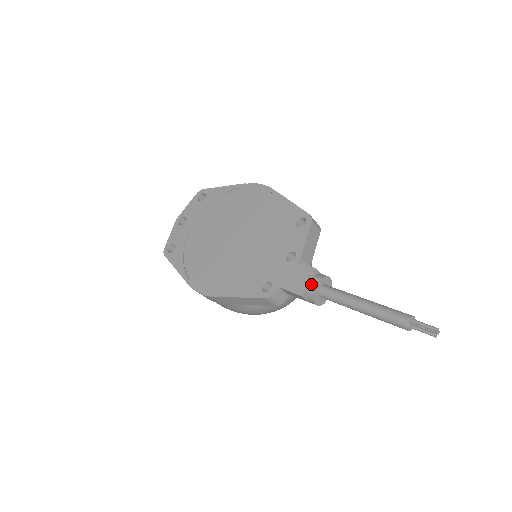
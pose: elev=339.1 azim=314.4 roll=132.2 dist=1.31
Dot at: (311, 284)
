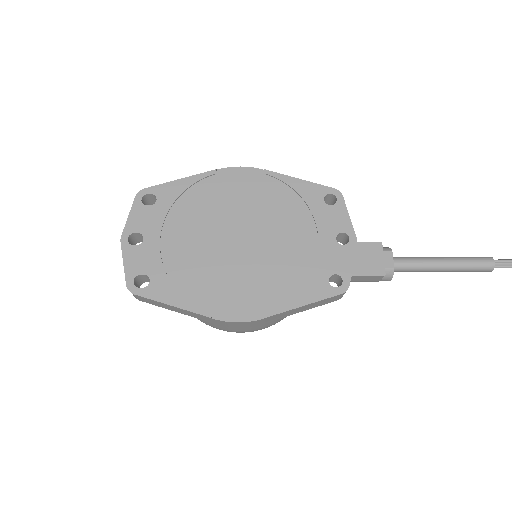
Dot at: (385, 260)
